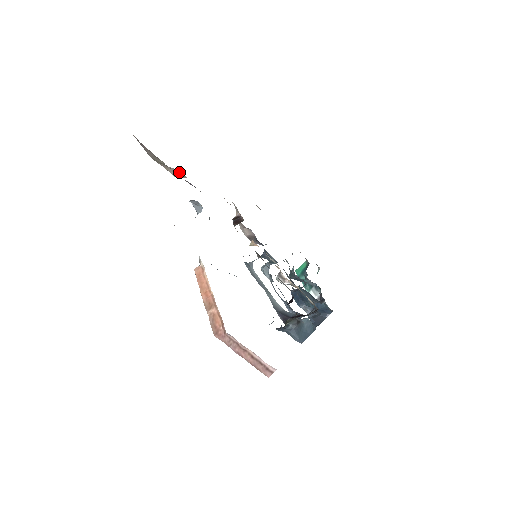
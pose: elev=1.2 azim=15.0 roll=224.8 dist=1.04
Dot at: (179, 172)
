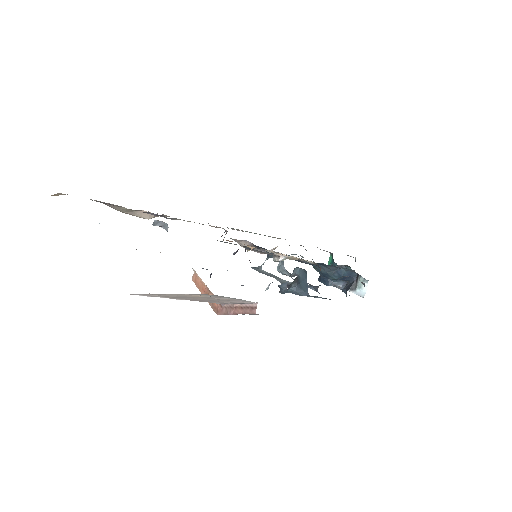
Dot at: occluded
